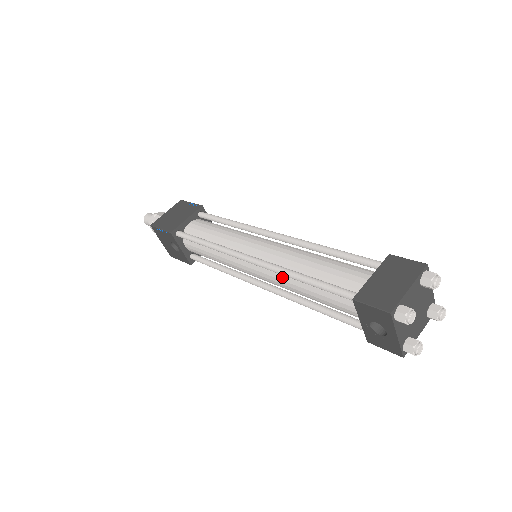
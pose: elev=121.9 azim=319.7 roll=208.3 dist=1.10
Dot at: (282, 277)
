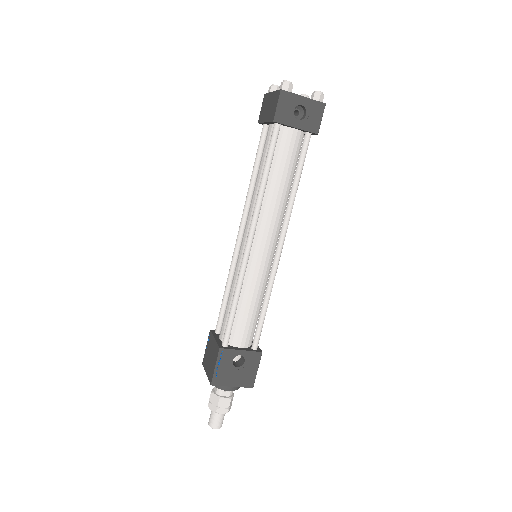
Dot at: (266, 208)
